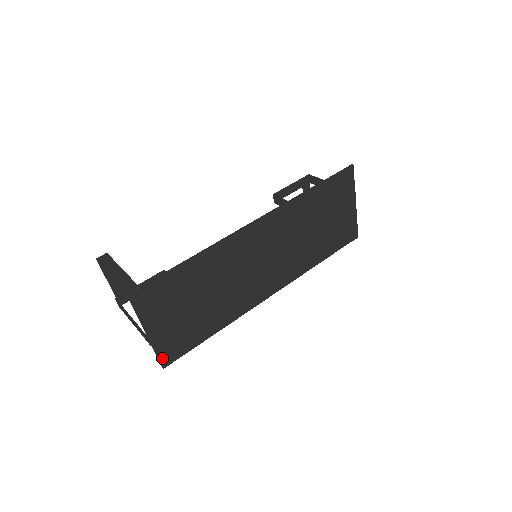
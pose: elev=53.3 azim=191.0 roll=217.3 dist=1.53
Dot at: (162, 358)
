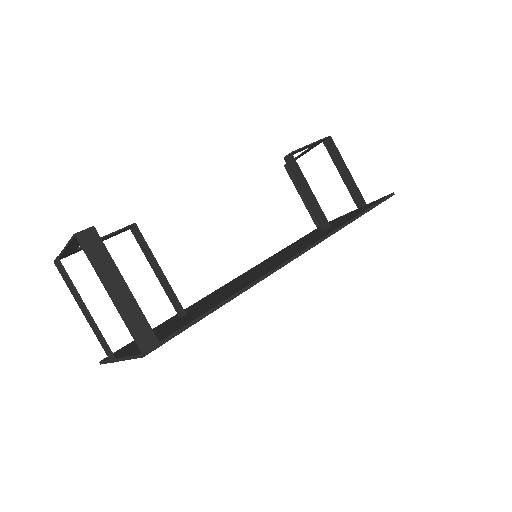
Dot at: occluded
